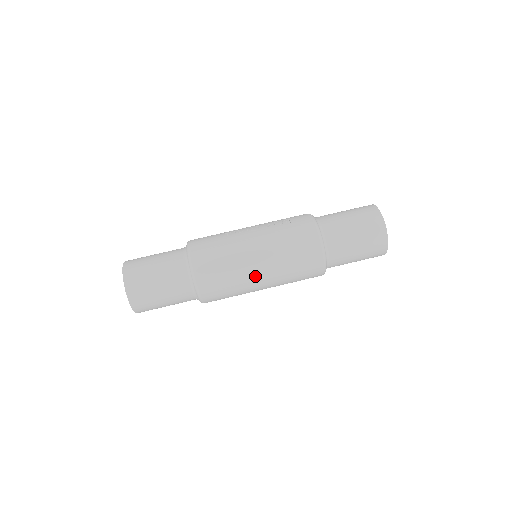
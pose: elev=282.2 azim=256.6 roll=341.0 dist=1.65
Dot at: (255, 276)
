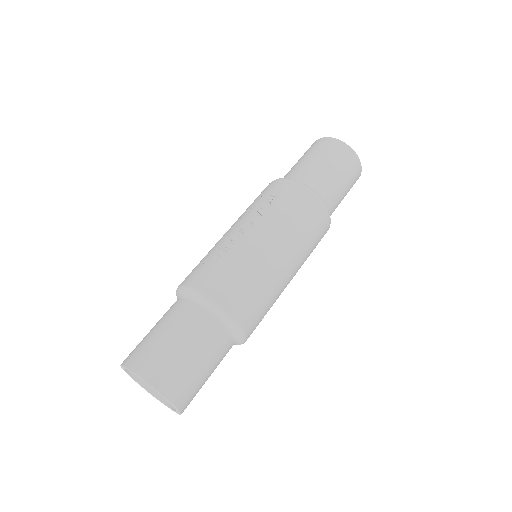
Dot at: (286, 276)
